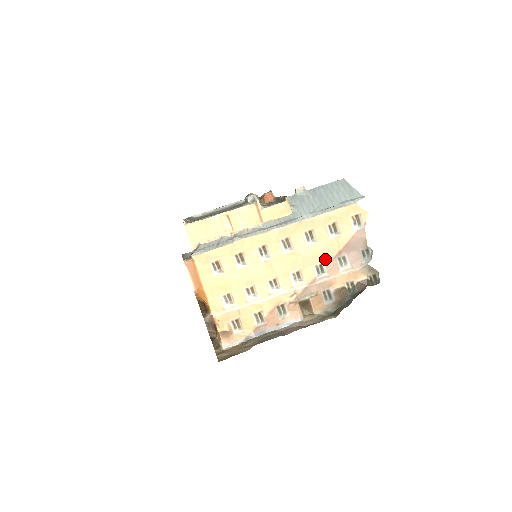
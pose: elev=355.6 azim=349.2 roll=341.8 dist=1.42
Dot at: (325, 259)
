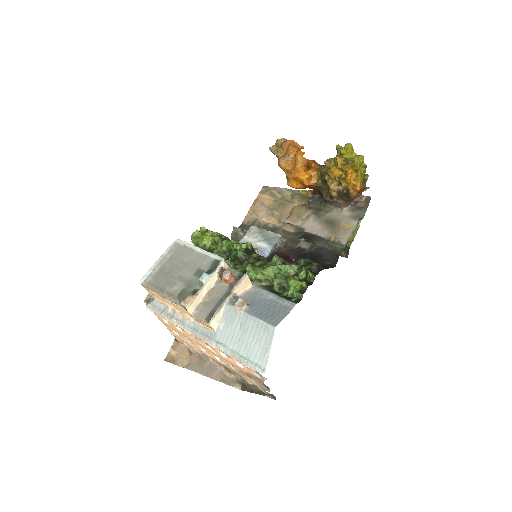
Dot at: (236, 367)
